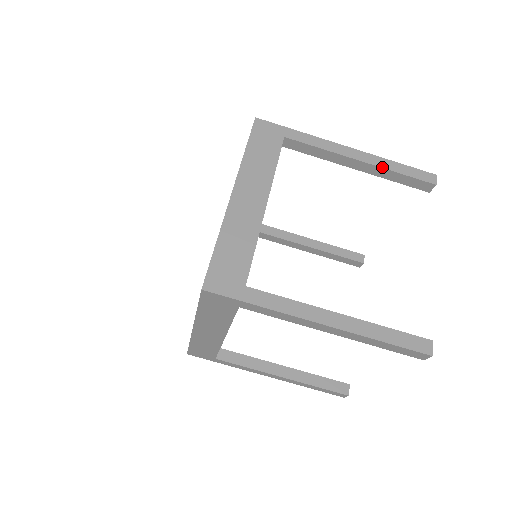
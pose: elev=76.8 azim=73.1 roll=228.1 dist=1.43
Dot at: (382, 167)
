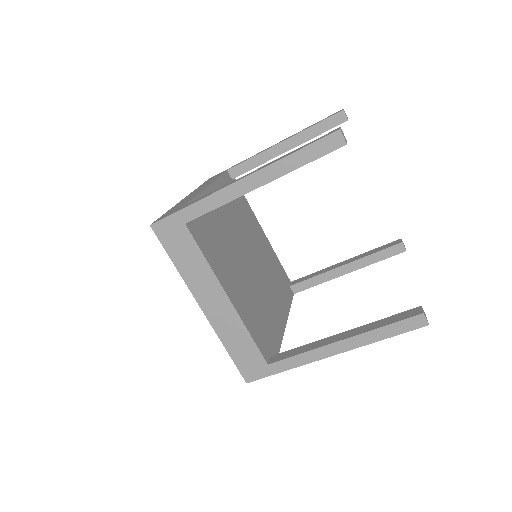
Dot at: (282, 175)
